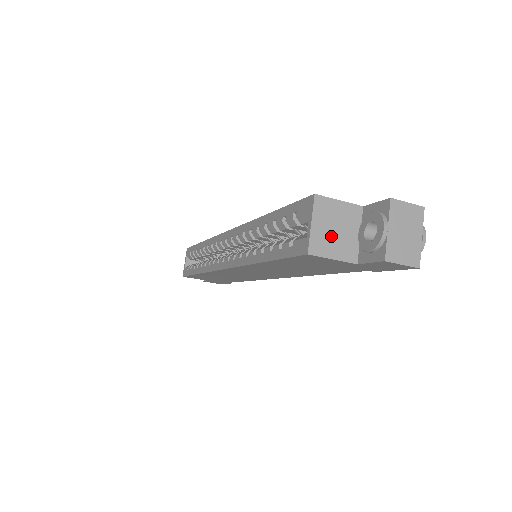
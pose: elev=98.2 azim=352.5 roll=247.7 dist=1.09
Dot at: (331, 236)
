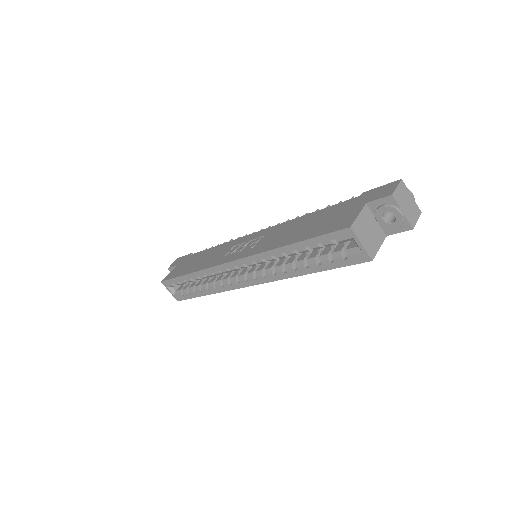
Dot at: (371, 238)
